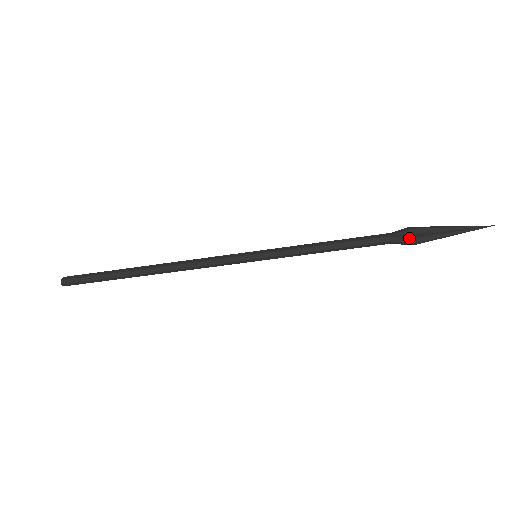
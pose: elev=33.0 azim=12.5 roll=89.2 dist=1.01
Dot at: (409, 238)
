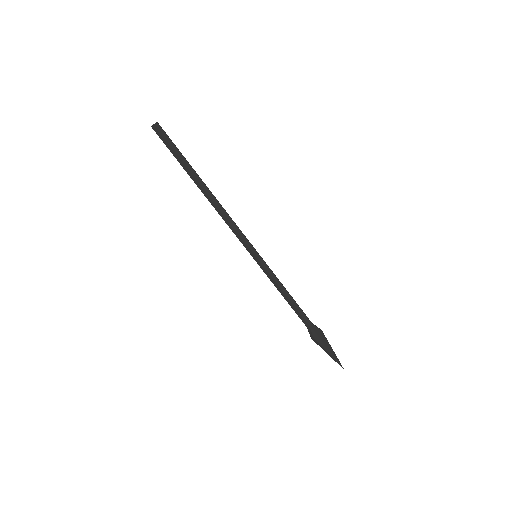
Dot at: (313, 337)
